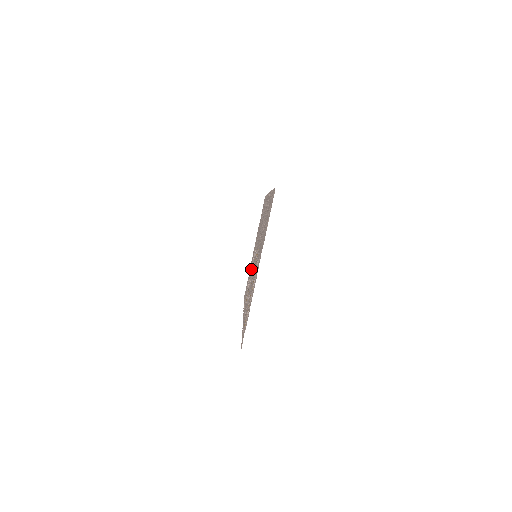
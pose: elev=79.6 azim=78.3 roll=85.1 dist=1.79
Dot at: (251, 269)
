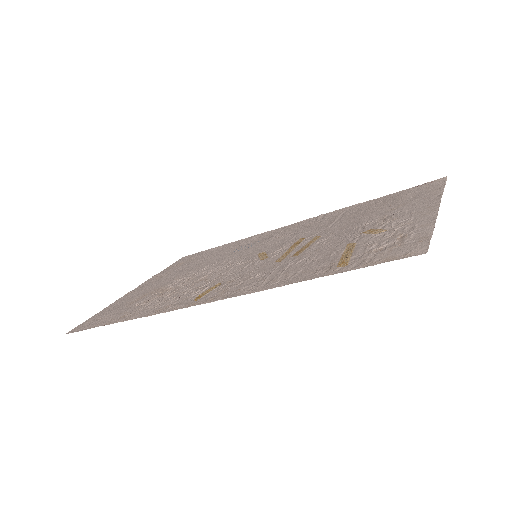
Dot at: (175, 285)
